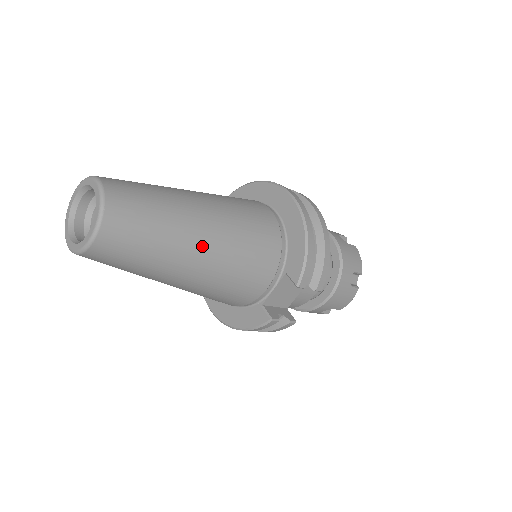
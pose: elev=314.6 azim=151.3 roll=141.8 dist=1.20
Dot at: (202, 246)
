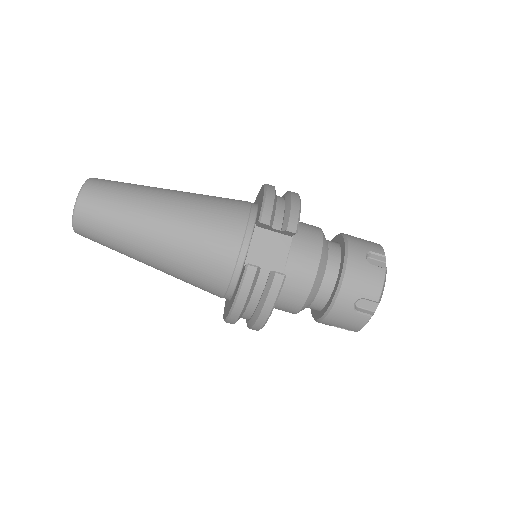
Dot at: (165, 204)
